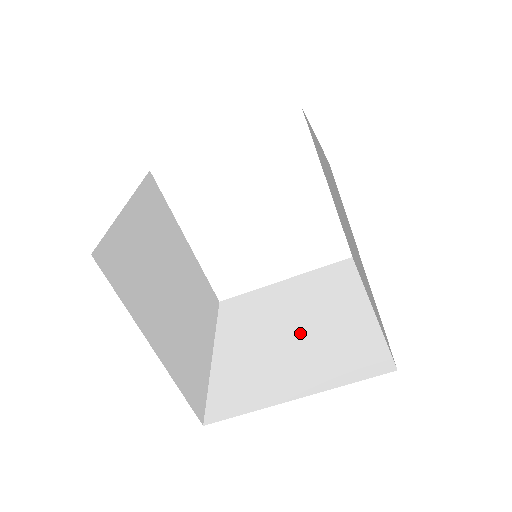
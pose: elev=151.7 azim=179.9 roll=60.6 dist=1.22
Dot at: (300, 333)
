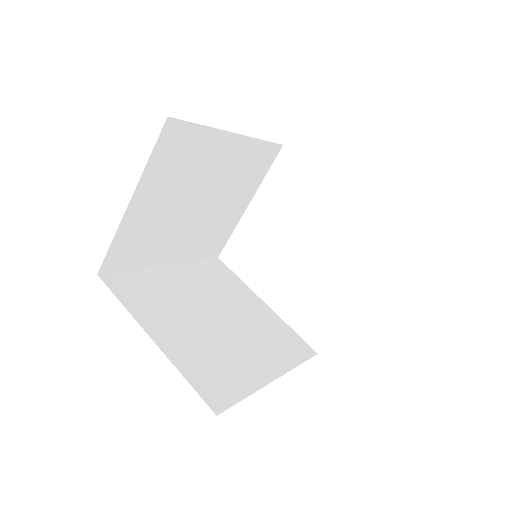
Dot at: occluded
